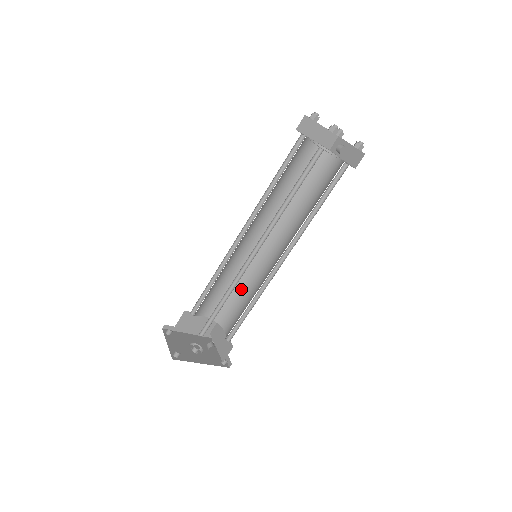
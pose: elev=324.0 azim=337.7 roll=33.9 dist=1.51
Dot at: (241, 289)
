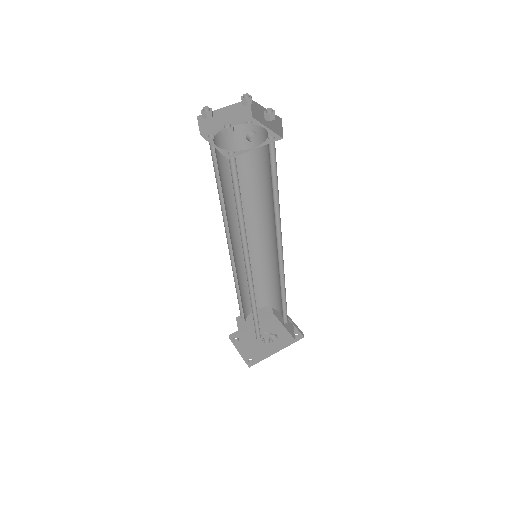
Dot at: (268, 277)
